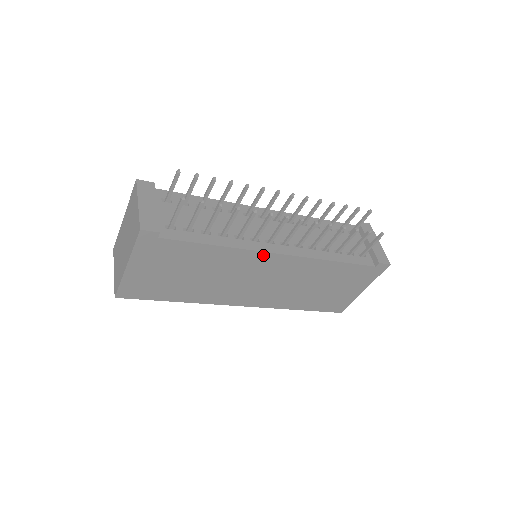
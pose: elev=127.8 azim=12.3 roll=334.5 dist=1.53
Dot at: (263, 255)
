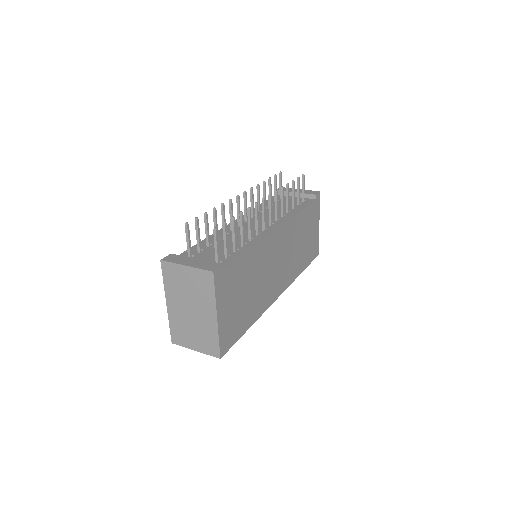
Dot at: (271, 238)
